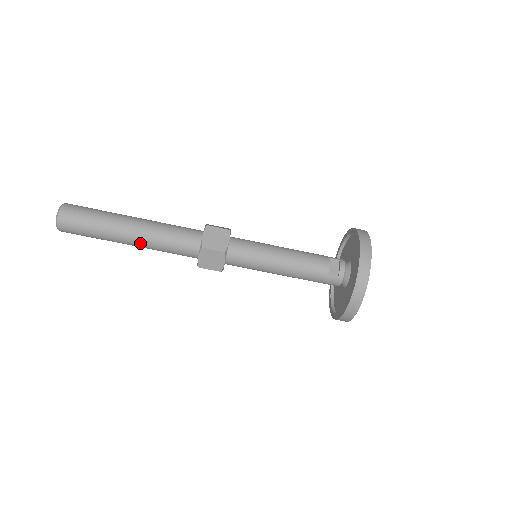
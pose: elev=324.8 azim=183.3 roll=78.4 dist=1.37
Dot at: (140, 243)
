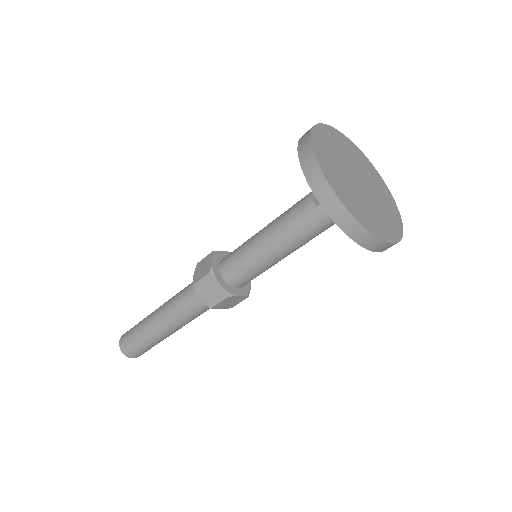
Dot at: (168, 324)
